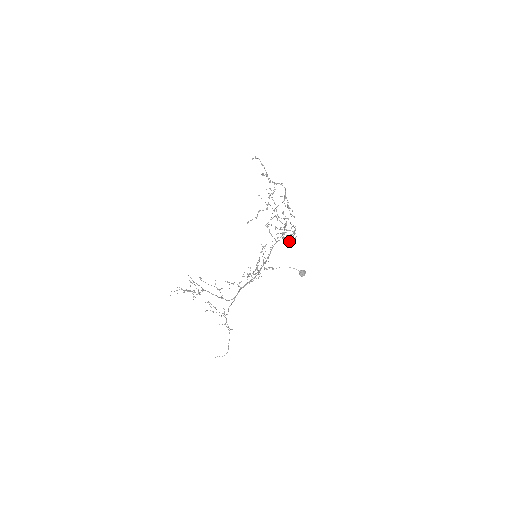
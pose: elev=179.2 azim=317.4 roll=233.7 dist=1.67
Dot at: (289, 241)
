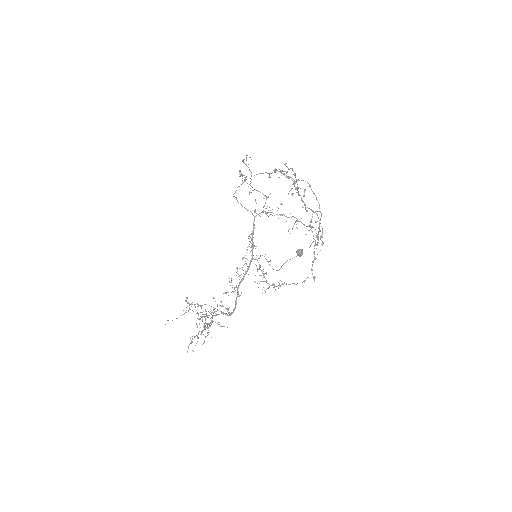
Dot at: occluded
